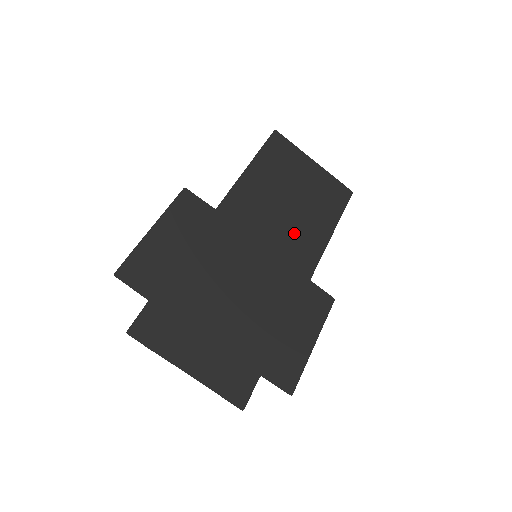
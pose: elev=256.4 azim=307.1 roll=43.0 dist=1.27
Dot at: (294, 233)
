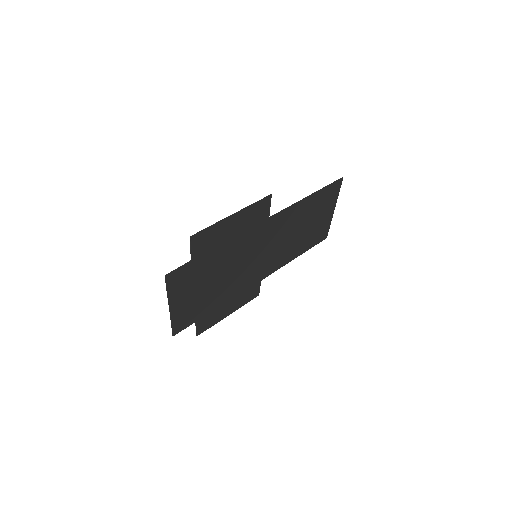
Dot at: (283, 250)
